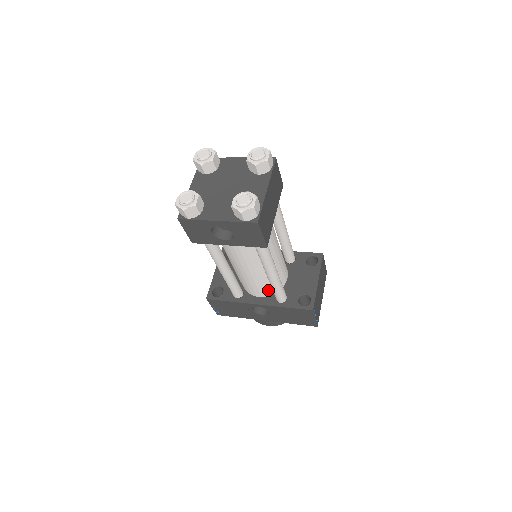
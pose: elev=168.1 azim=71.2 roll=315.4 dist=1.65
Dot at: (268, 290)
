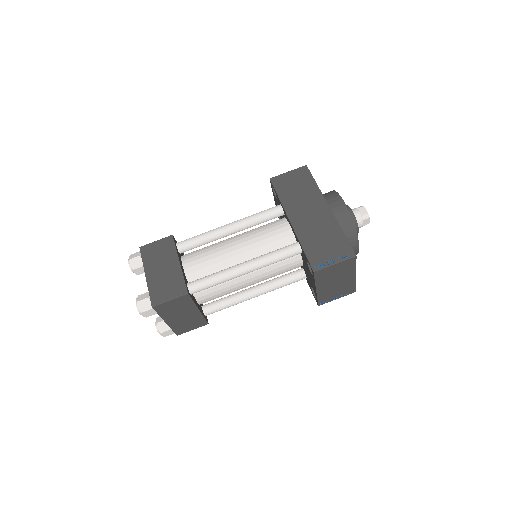
Dot at: occluded
